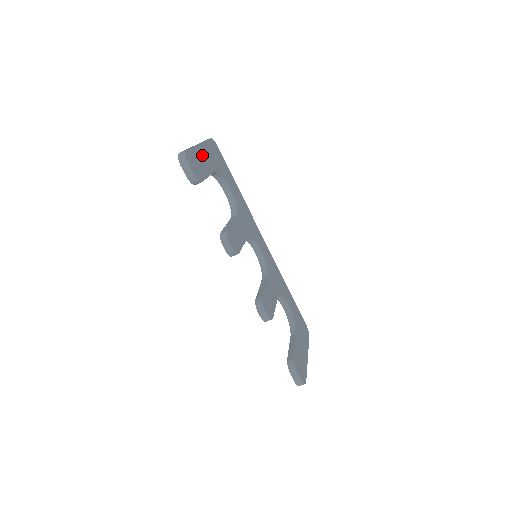
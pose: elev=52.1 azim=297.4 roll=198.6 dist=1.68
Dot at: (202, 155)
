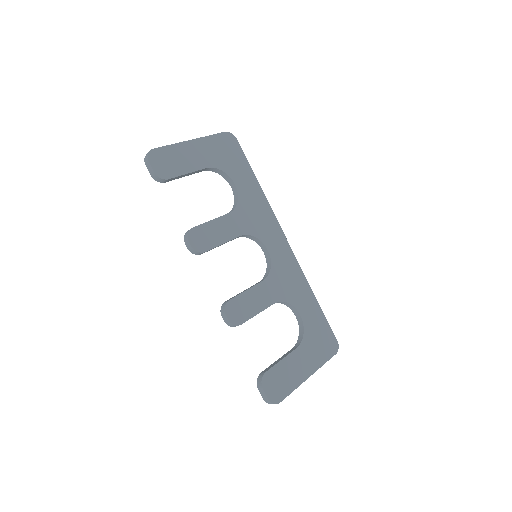
Dot at: (189, 152)
